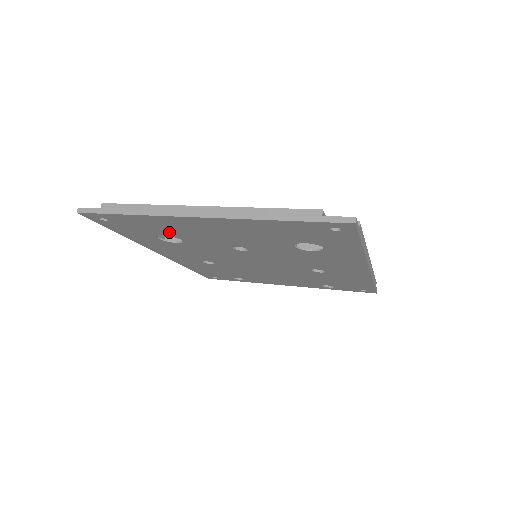
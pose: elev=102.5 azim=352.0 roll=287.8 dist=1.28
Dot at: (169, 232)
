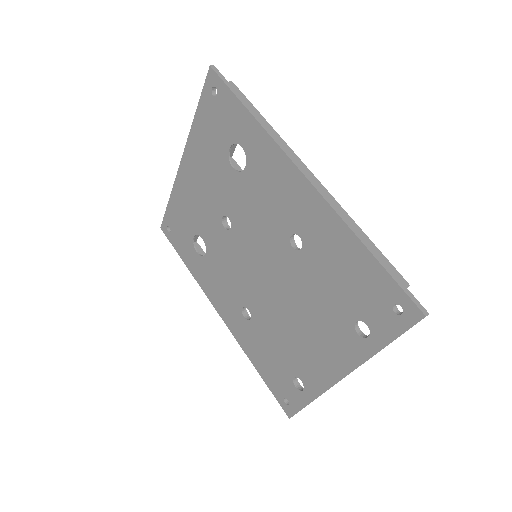
Dot at: (191, 223)
